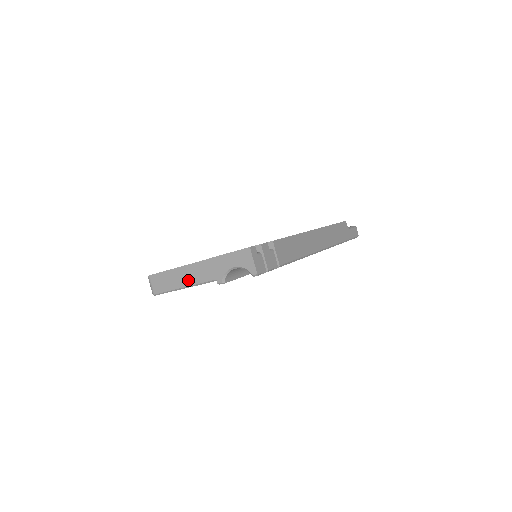
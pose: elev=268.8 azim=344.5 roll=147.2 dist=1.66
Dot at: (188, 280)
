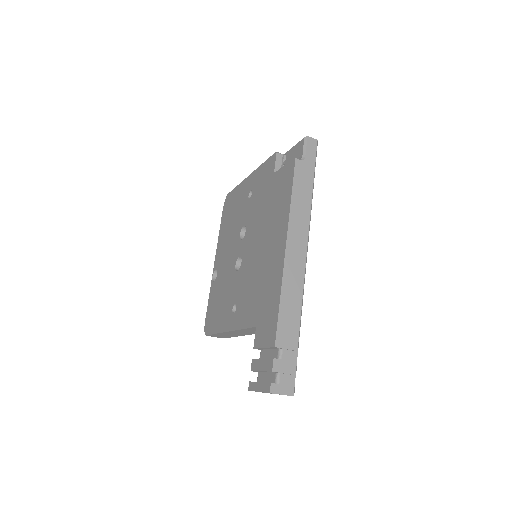
Dot at: (236, 335)
